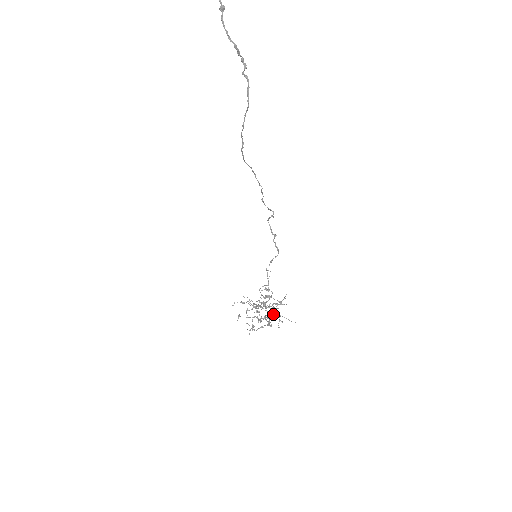
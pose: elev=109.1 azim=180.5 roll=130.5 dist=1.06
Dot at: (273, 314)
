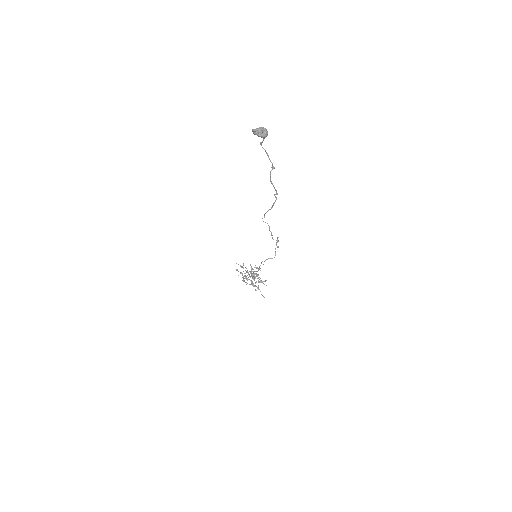
Dot at: (254, 285)
